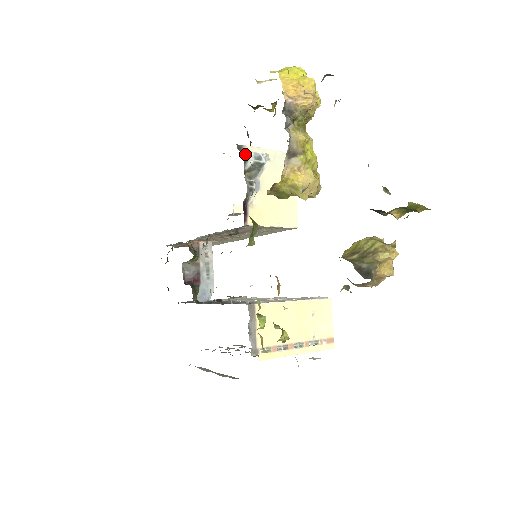
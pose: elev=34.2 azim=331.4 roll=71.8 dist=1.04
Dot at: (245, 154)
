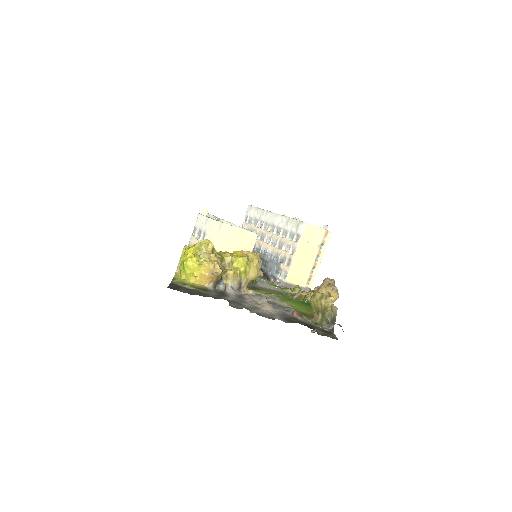
Dot at: occluded
